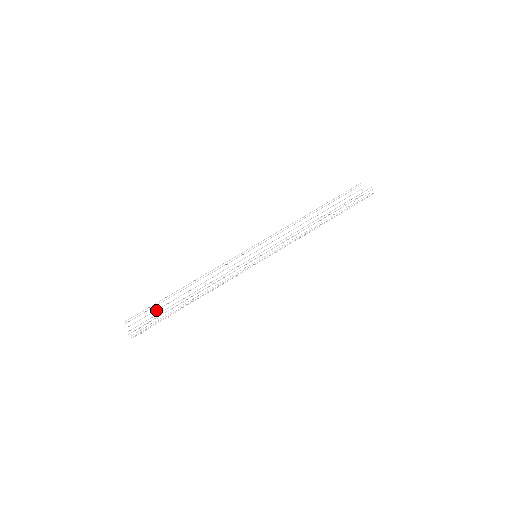
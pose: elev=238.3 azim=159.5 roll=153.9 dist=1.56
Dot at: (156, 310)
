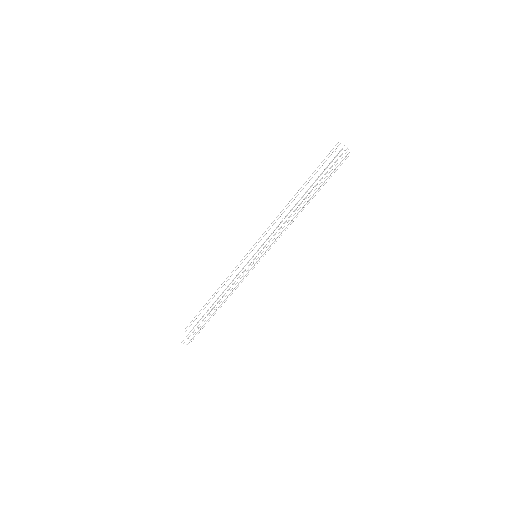
Dot at: occluded
